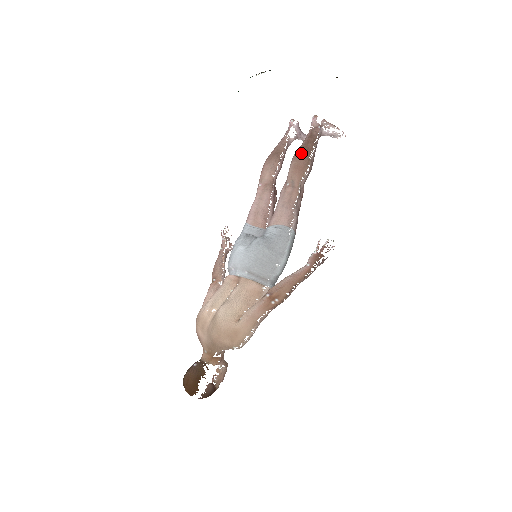
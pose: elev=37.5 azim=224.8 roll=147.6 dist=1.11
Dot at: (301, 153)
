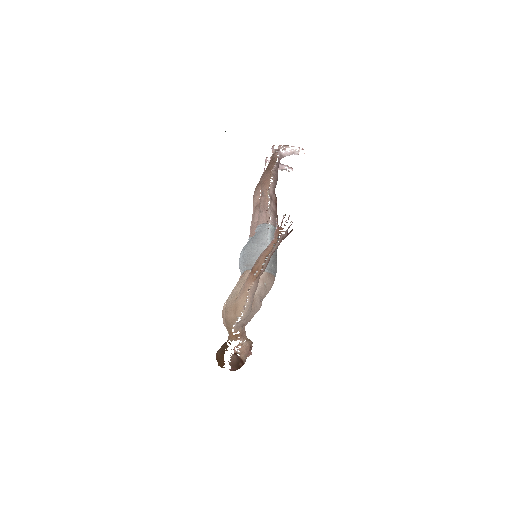
Dot at: (265, 172)
